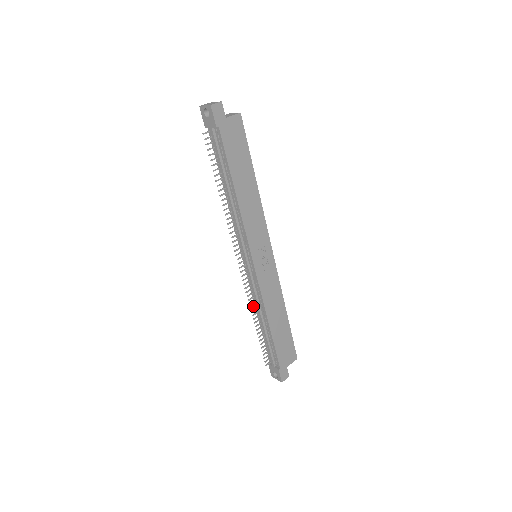
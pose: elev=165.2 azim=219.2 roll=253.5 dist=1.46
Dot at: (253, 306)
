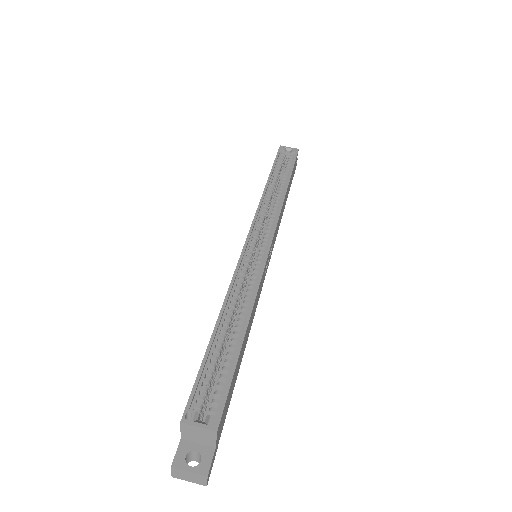
Dot at: occluded
